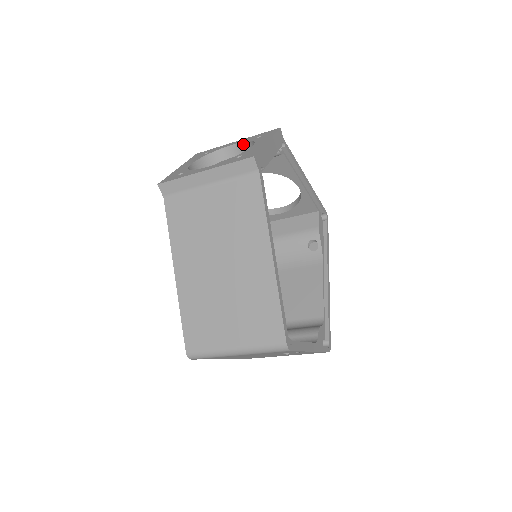
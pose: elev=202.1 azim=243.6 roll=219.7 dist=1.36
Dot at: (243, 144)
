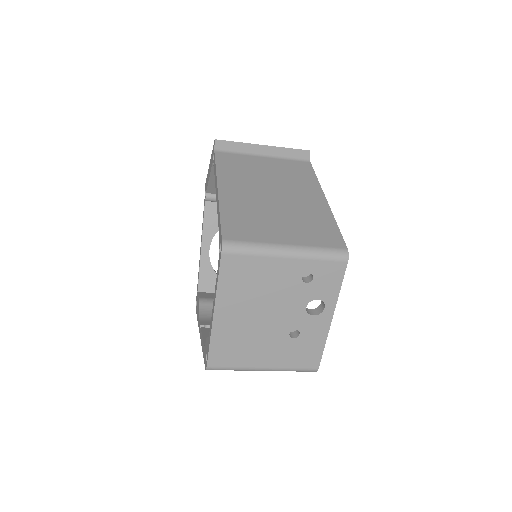
Dot at: occluded
